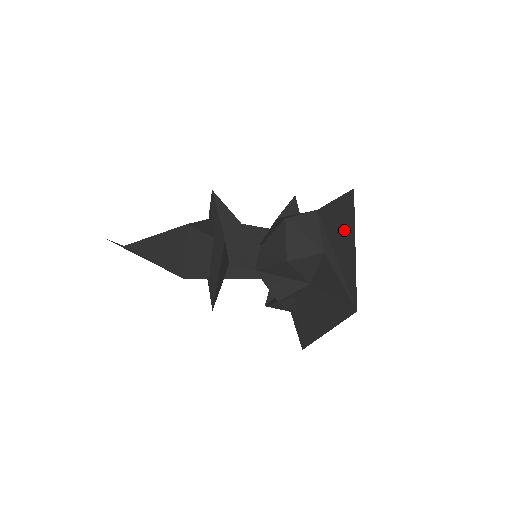
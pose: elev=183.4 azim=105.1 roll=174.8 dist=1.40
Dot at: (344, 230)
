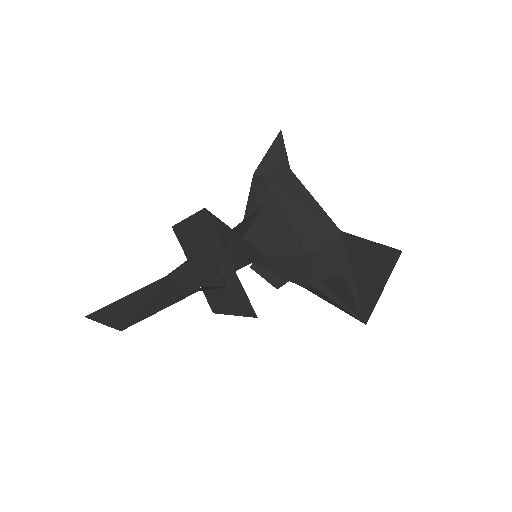
Dot at: (374, 271)
